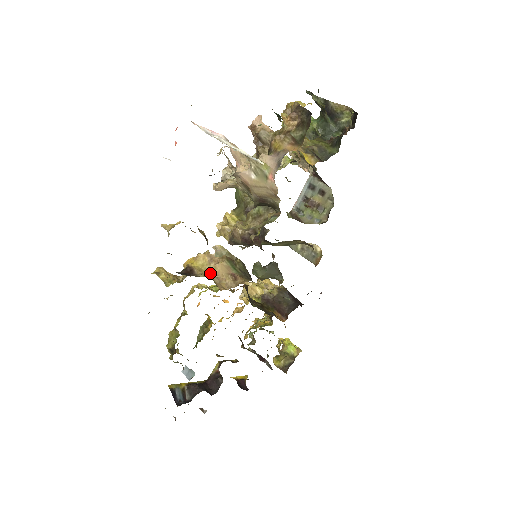
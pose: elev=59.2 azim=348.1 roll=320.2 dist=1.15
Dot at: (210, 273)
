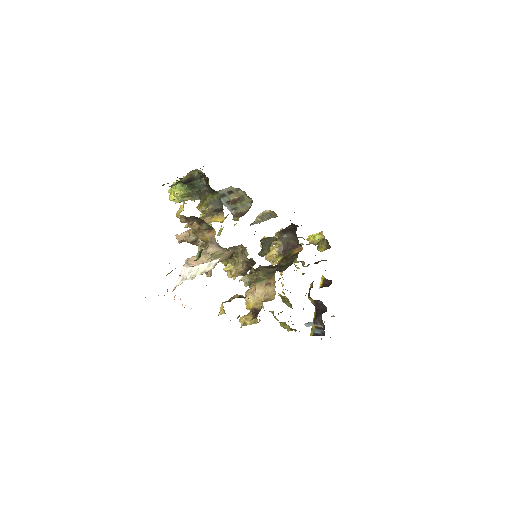
Dot at: (260, 298)
